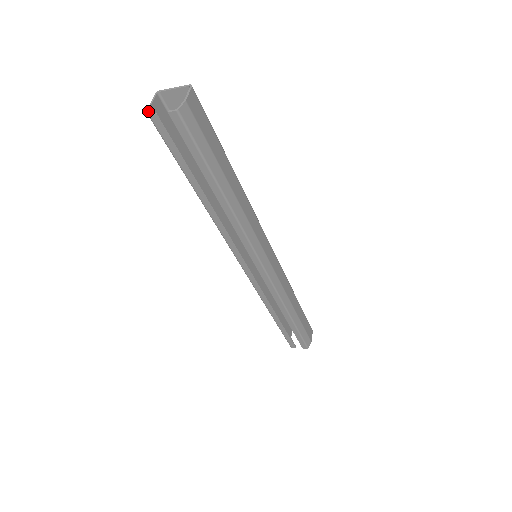
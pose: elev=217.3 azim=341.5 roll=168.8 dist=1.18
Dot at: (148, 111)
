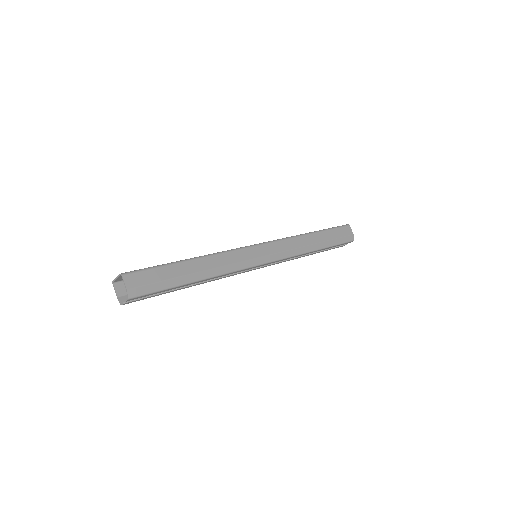
Dot at: (119, 302)
